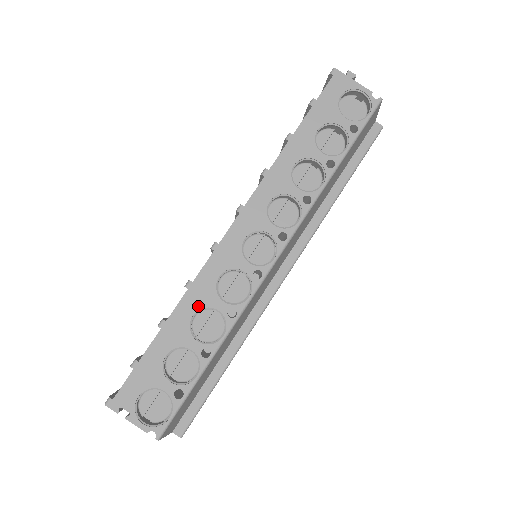
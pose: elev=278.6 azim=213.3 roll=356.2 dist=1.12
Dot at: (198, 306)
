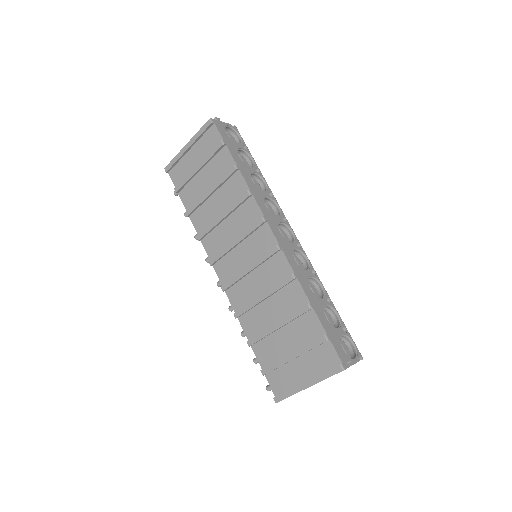
Dot at: (307, 282)
